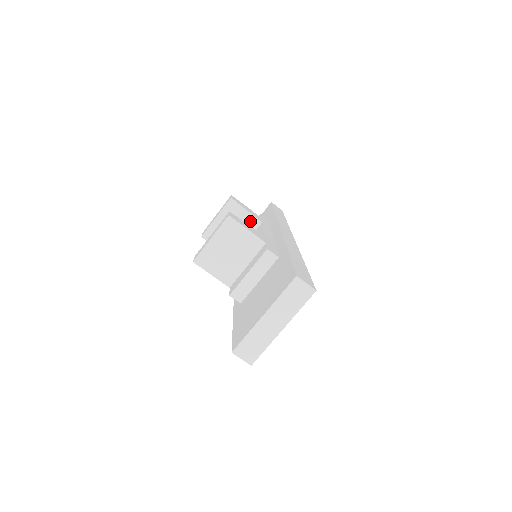
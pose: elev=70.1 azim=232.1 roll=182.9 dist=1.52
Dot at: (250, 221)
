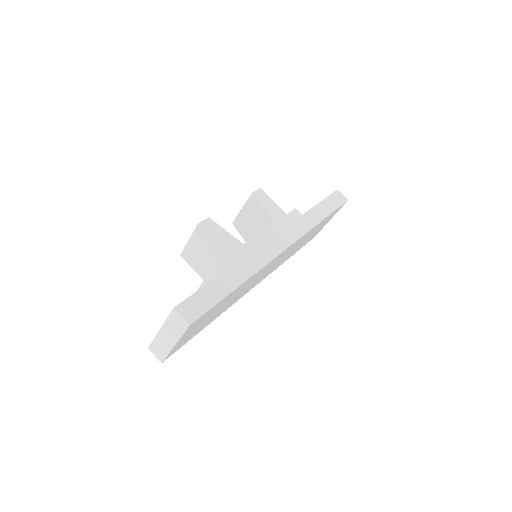
Dot at: (266, 219)
